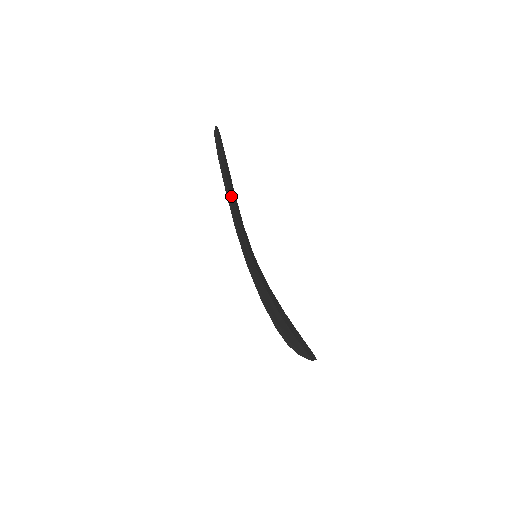
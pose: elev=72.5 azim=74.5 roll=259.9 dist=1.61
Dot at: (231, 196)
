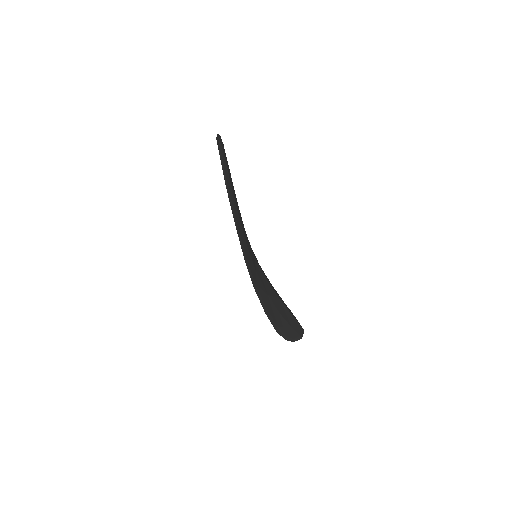
Dot at: (238, 219)
